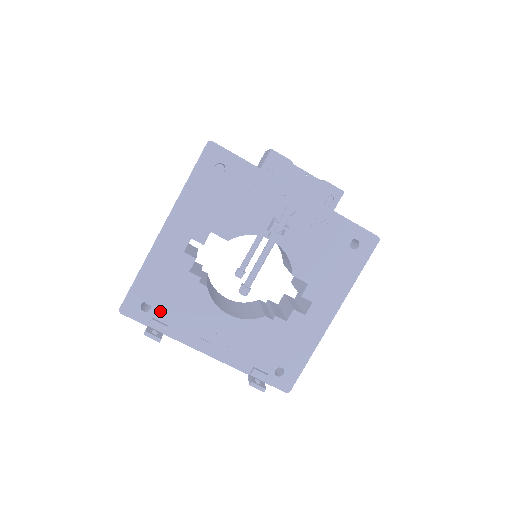
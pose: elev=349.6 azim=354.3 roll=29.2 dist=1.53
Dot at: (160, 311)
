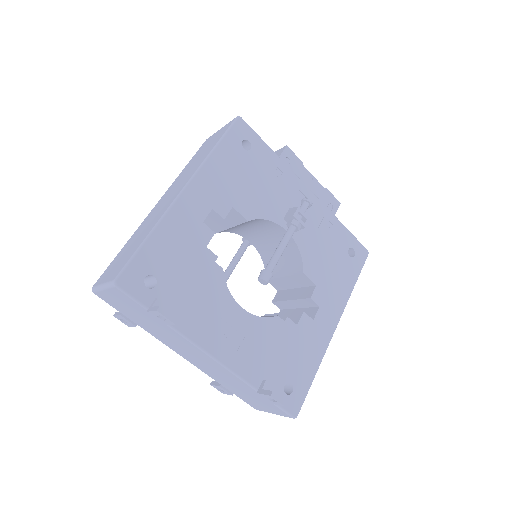
Dot at: (167, 291)
